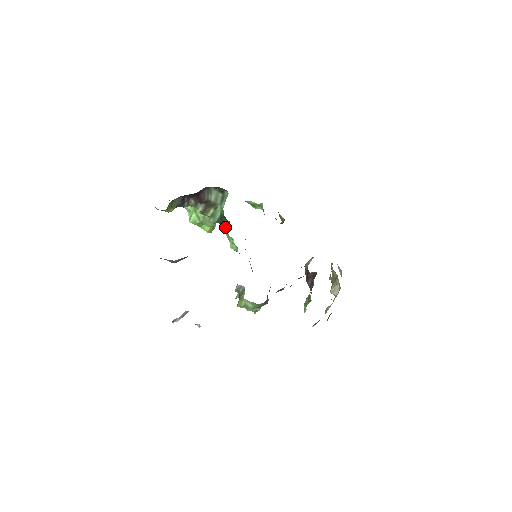
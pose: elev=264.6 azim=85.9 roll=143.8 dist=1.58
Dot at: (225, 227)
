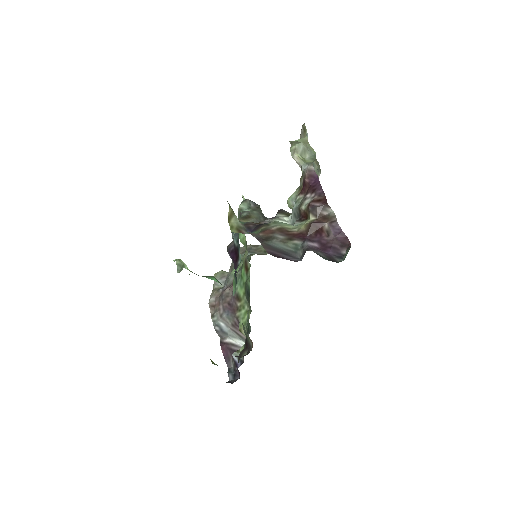
Dot at: occluded
